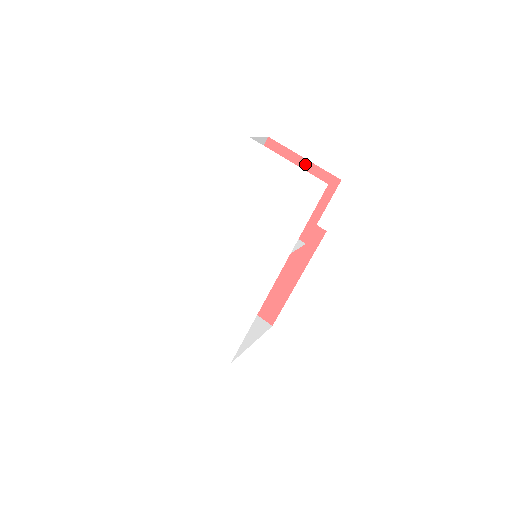
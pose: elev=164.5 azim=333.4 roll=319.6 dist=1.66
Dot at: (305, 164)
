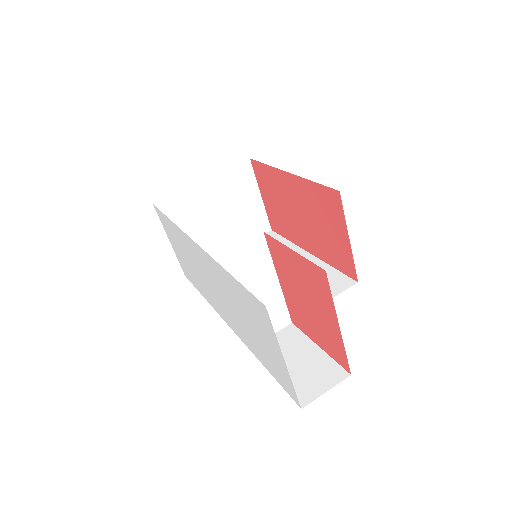
Dot at: (336, 328)
